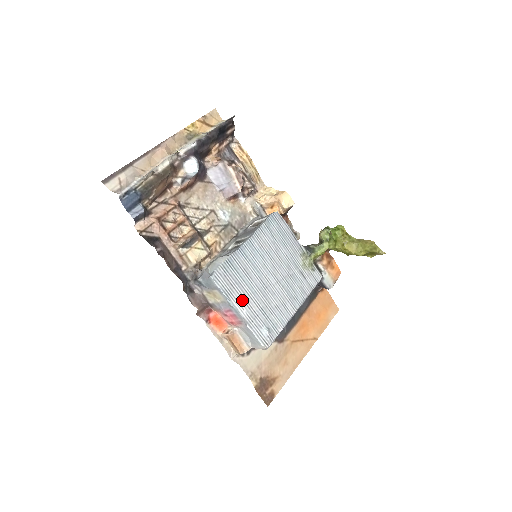
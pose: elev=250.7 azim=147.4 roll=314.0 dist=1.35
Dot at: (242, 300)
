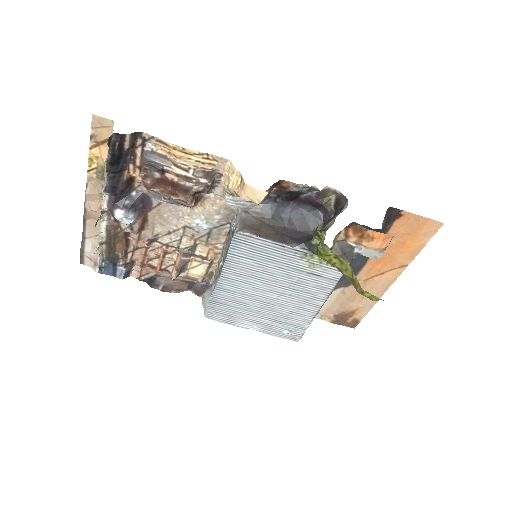
Dot at: (247, 321)
